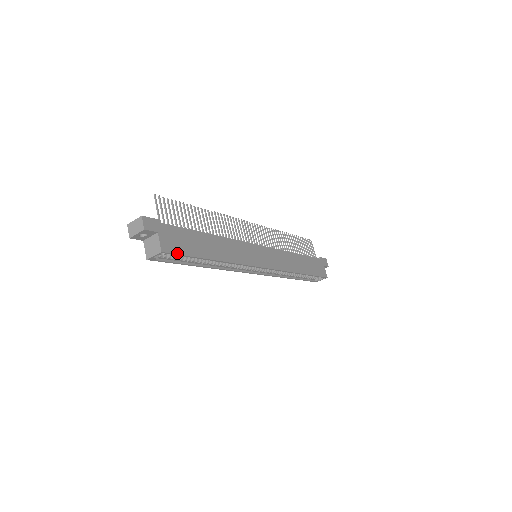
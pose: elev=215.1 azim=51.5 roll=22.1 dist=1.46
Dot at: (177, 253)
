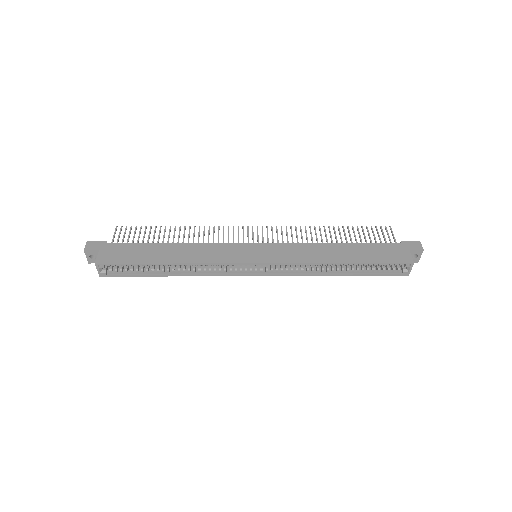
Dot at: (115, 263)
